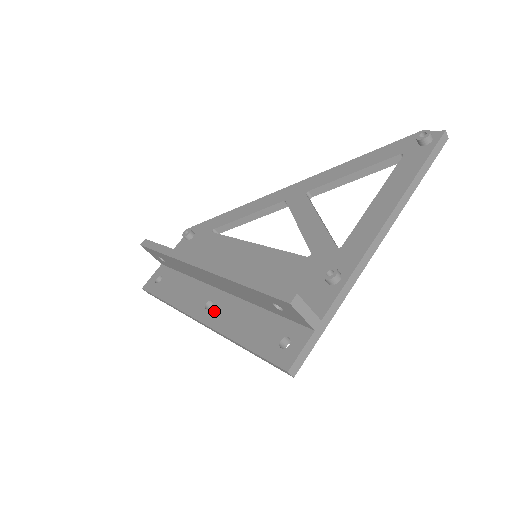
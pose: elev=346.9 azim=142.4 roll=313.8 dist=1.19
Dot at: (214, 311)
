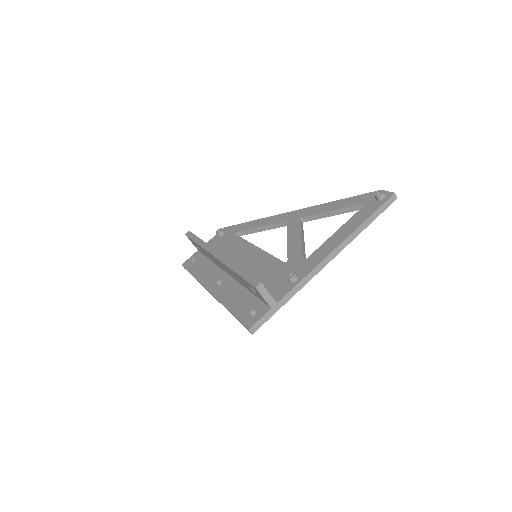
Dot at: (220, 287)
